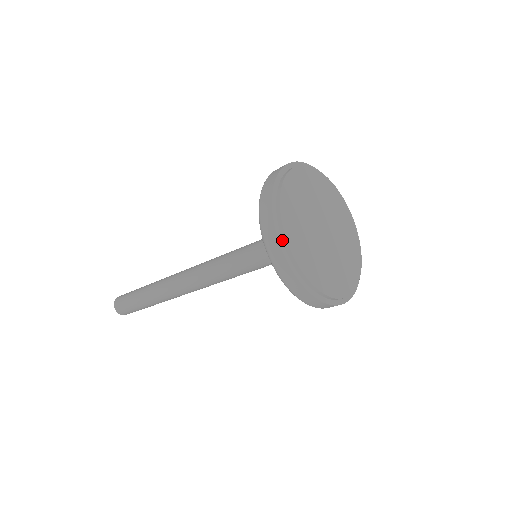
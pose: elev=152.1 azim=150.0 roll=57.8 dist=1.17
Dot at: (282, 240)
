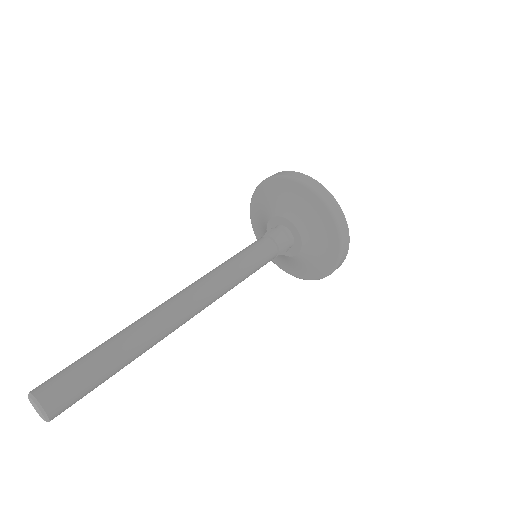
Dot at: (323, 190)
